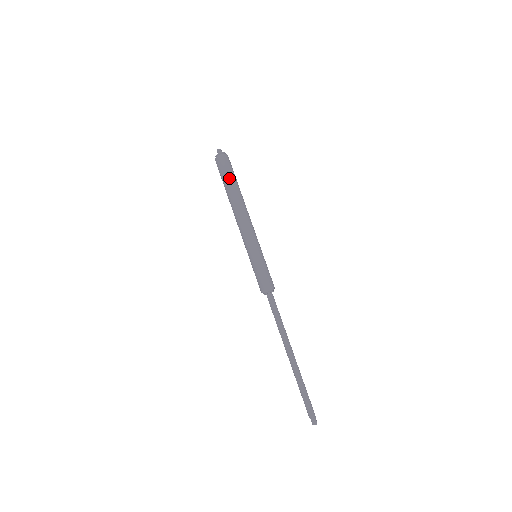
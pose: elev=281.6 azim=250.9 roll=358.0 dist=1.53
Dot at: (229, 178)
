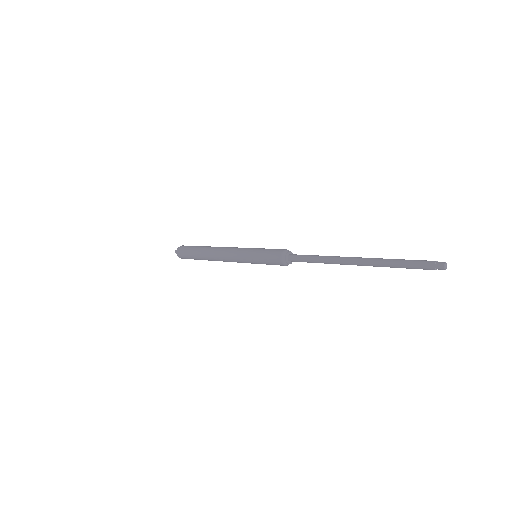
Dot at: (192, 250)
